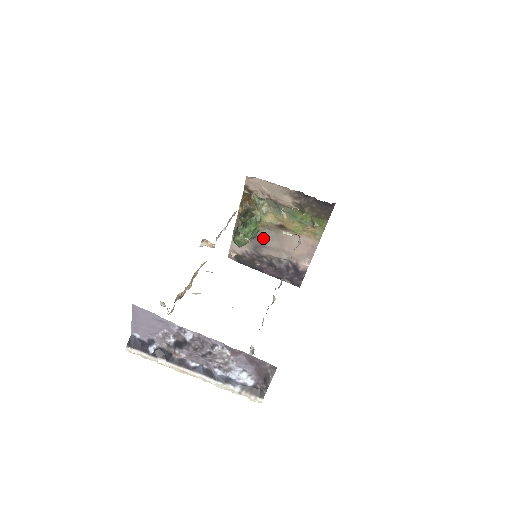
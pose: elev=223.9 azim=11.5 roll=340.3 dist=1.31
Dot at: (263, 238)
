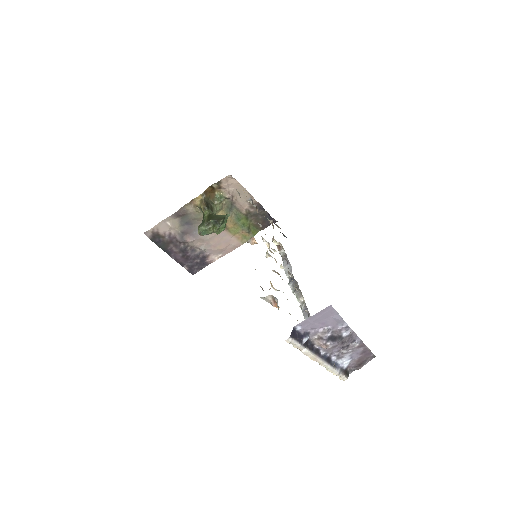
Dot at: (196, 227)
